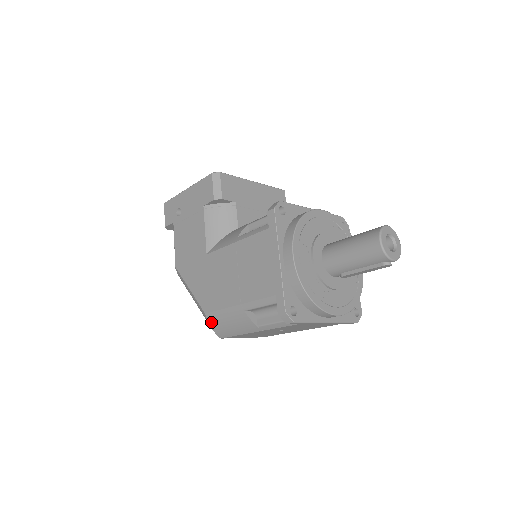
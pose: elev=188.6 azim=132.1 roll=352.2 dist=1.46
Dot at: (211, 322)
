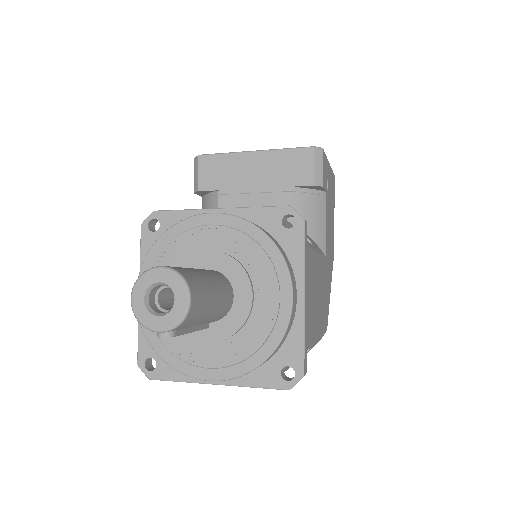
Dot at: occluded
